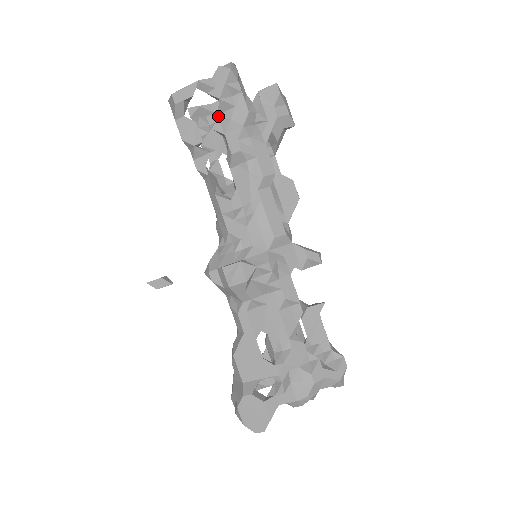
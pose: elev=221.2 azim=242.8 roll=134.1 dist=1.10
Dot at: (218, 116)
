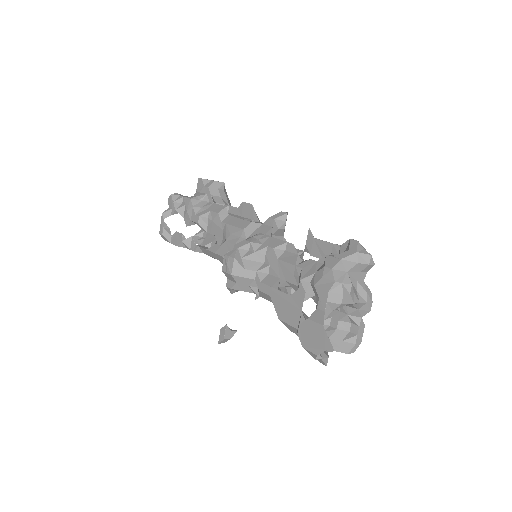
Dot at: (184, 218)
